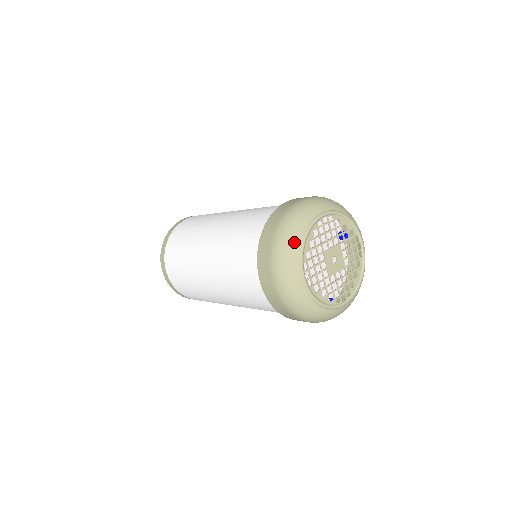
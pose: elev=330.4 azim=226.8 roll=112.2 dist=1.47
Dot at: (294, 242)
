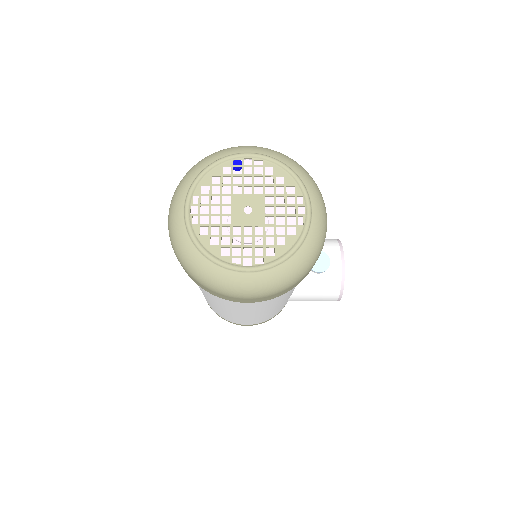
Dot at: (193, 172)
